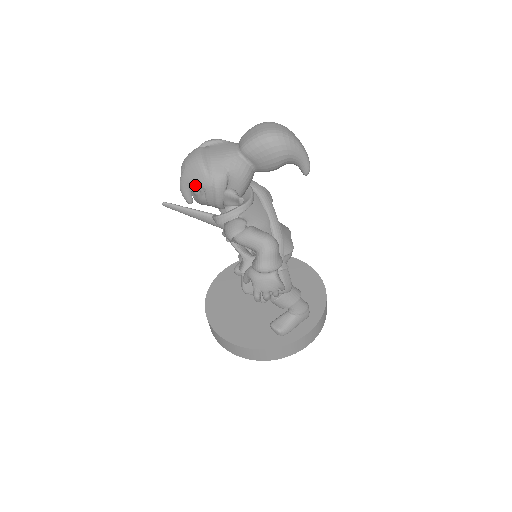
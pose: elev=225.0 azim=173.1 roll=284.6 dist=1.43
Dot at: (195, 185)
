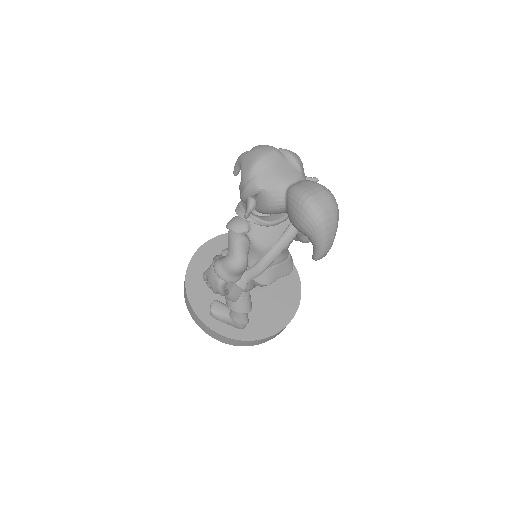
Dot at: (241, 169)
